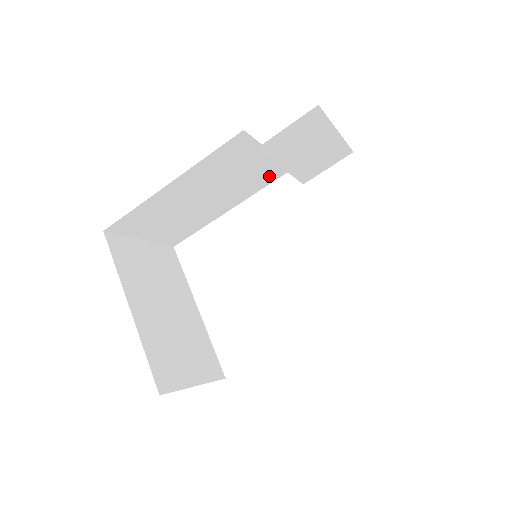
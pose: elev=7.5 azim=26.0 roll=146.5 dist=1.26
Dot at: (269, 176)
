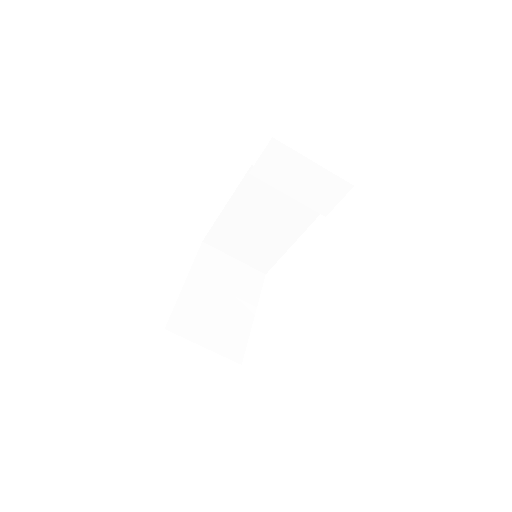
Dot at: (307, 212)
